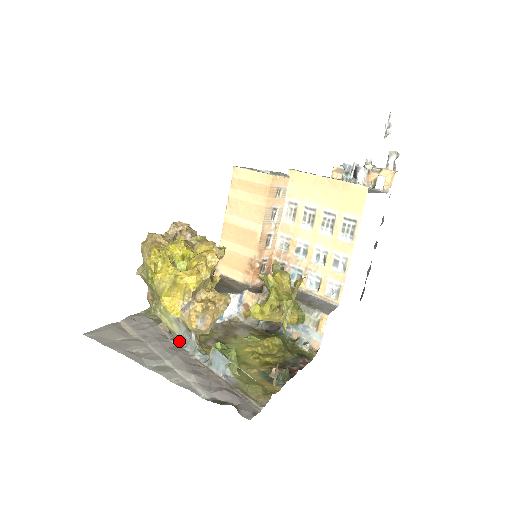
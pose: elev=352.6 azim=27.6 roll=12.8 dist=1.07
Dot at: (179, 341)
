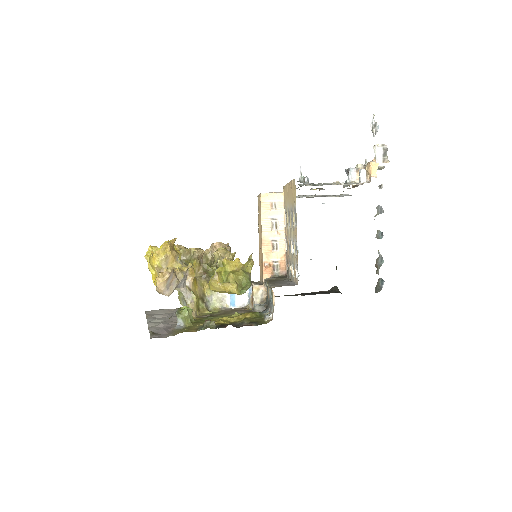
Dot at: occluded
